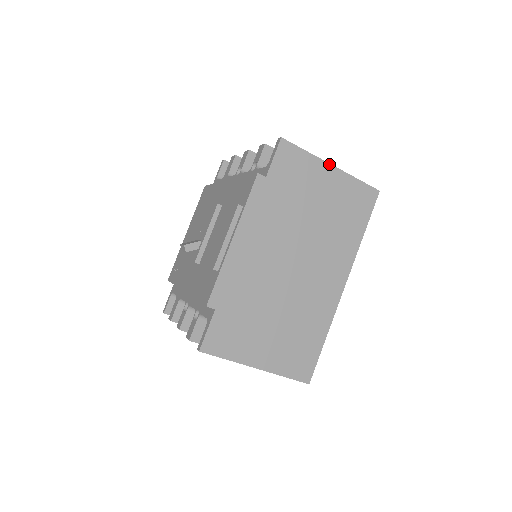
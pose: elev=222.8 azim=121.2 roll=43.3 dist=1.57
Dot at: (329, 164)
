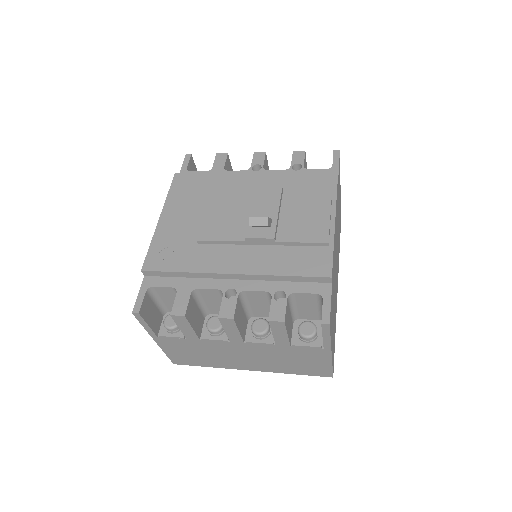
Dot at: (340, 187)
